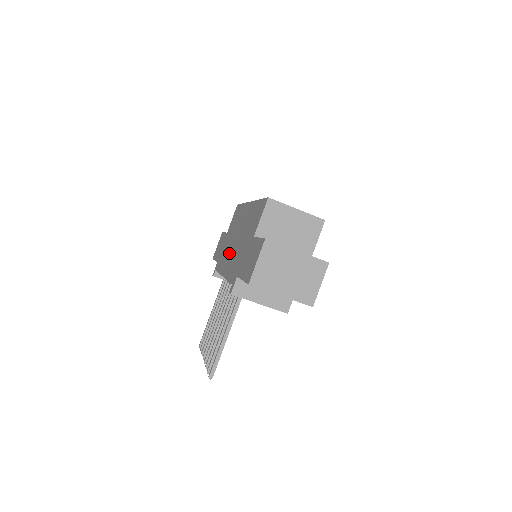
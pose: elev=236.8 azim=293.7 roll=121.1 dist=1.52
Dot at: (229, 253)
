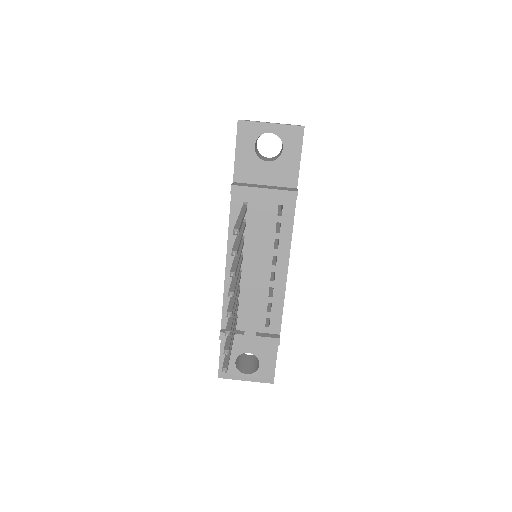
Dot at: occluded
